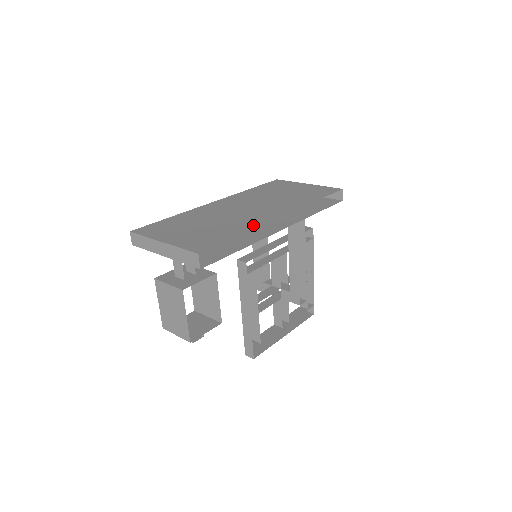
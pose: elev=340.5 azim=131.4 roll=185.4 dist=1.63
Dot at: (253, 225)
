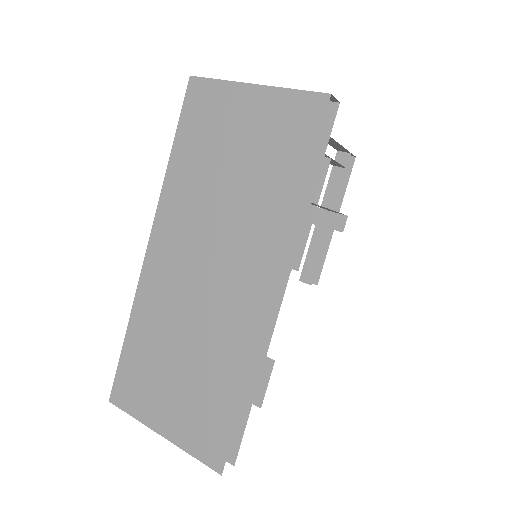
Dot at: (245, 352)
